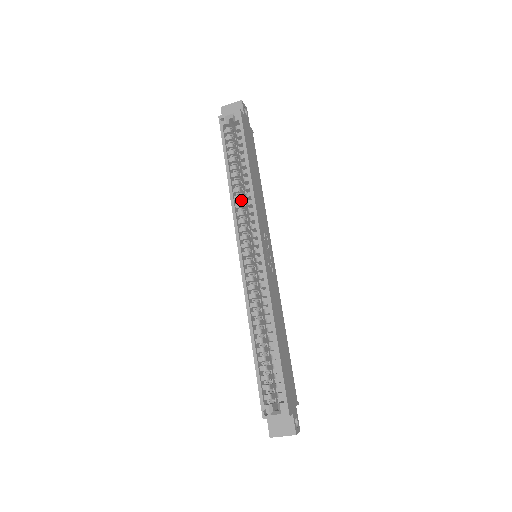
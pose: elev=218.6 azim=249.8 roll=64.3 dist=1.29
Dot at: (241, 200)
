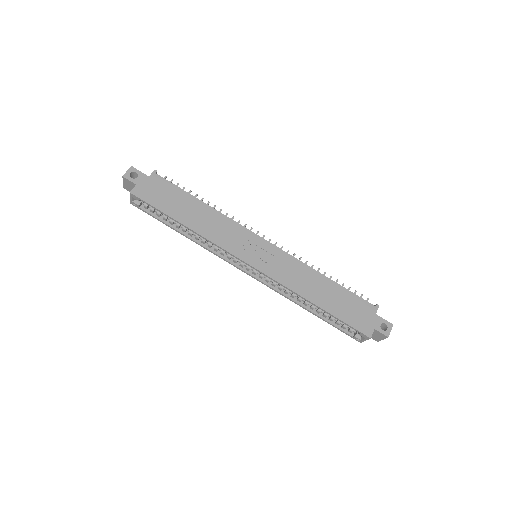
Dot at: occluded
